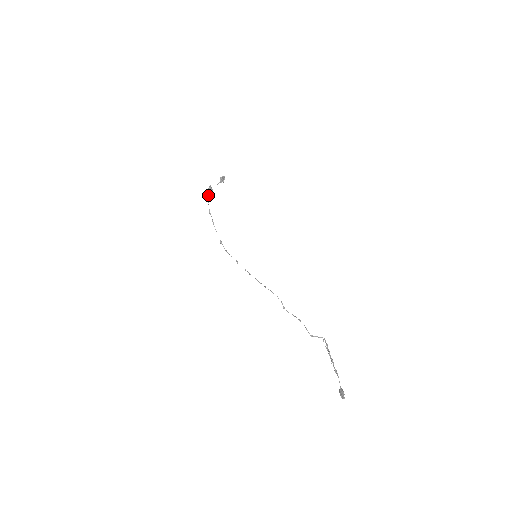
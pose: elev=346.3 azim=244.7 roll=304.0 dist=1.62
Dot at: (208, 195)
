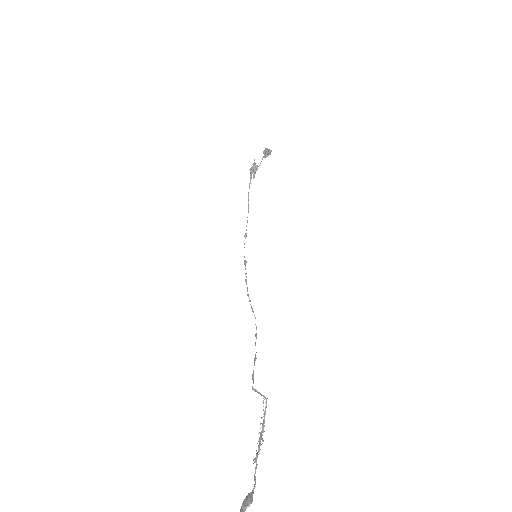
Dot at: (250, 175)
